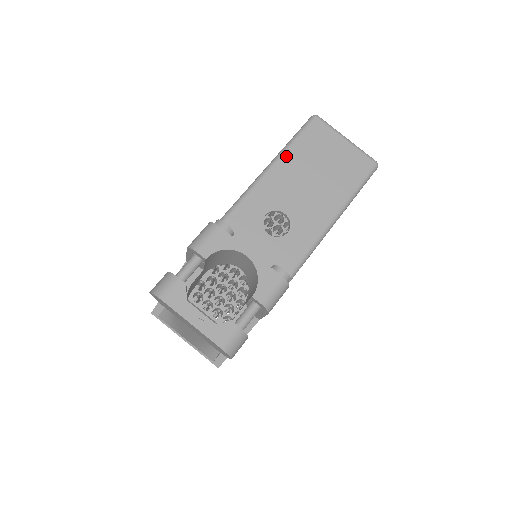
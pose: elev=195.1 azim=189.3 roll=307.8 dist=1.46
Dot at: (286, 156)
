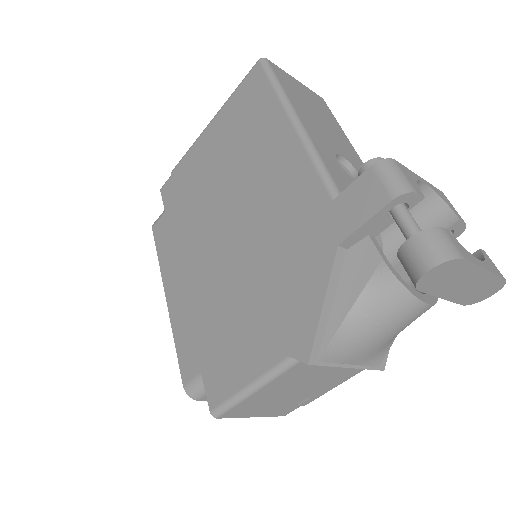
Dot at: (291, 99)
